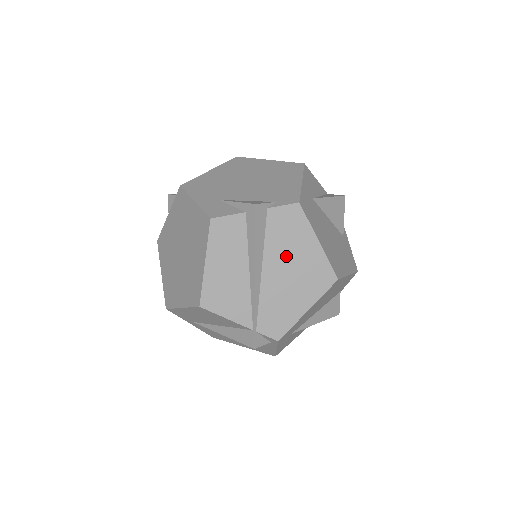
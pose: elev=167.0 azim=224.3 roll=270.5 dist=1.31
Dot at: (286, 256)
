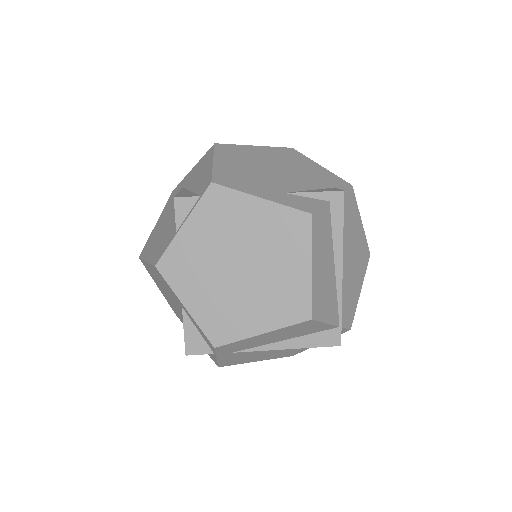
Dot at: (350, 242)
